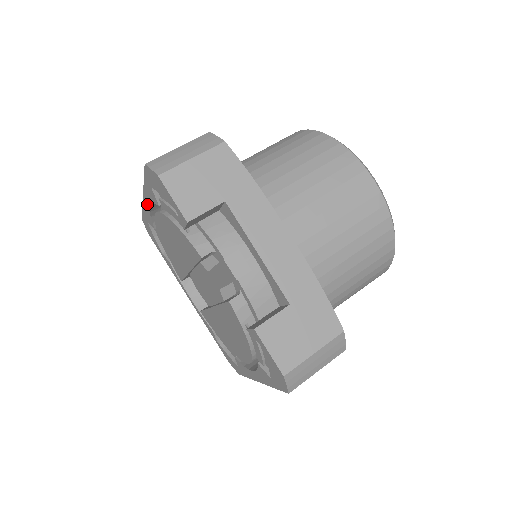
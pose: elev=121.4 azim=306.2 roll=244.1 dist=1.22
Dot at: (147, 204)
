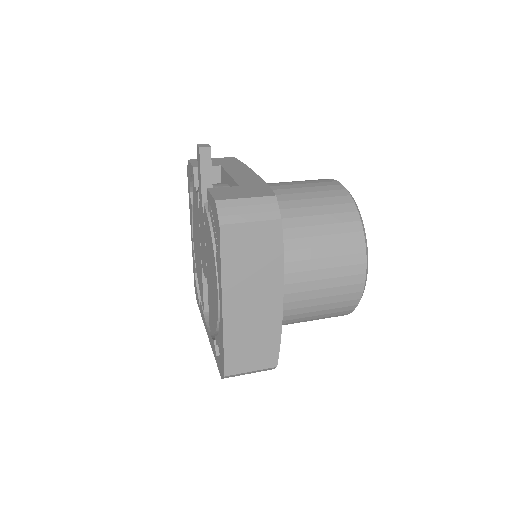
Dot at: (192, 234)
